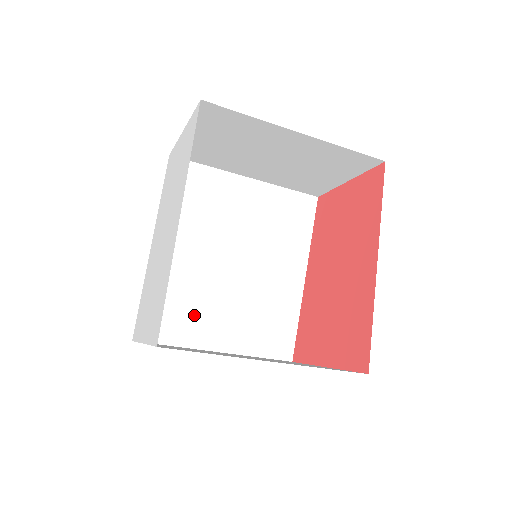
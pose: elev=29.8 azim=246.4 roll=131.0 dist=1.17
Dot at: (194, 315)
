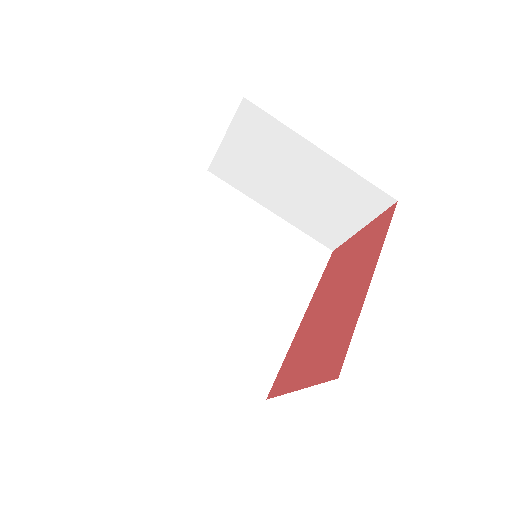
Dot at: (181, 311)
